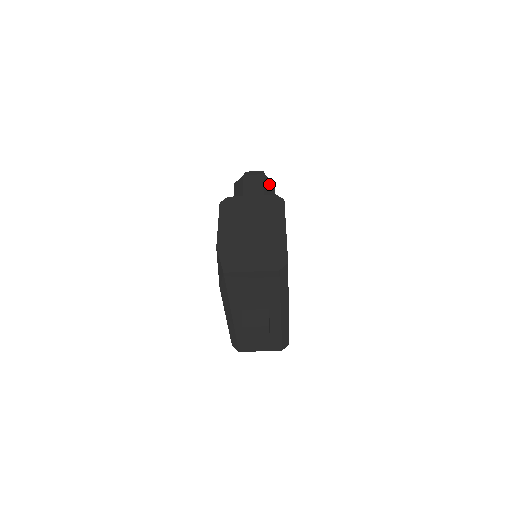
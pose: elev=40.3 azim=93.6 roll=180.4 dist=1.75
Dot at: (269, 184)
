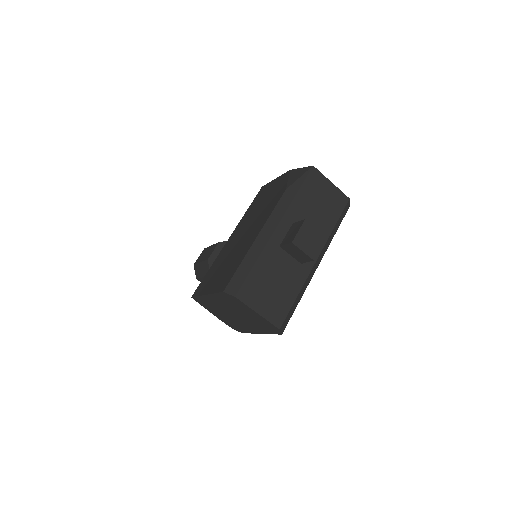
Dot at: occluded
